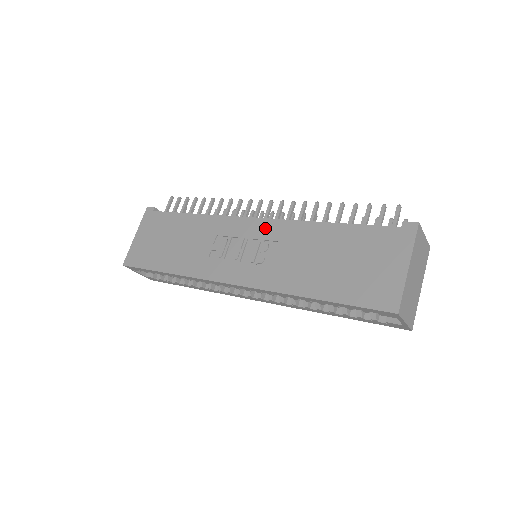
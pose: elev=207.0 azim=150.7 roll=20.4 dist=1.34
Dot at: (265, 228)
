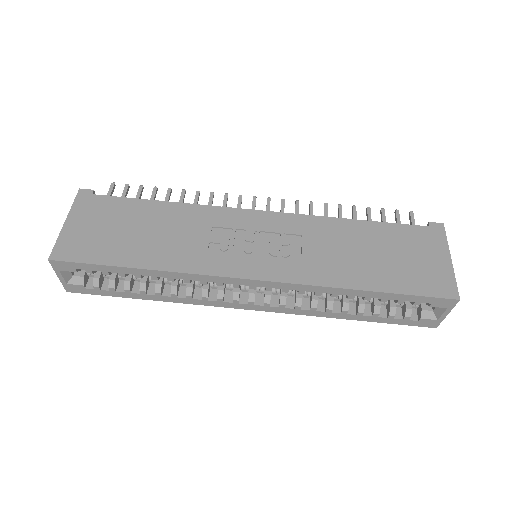
Dot at: (280, 221)
